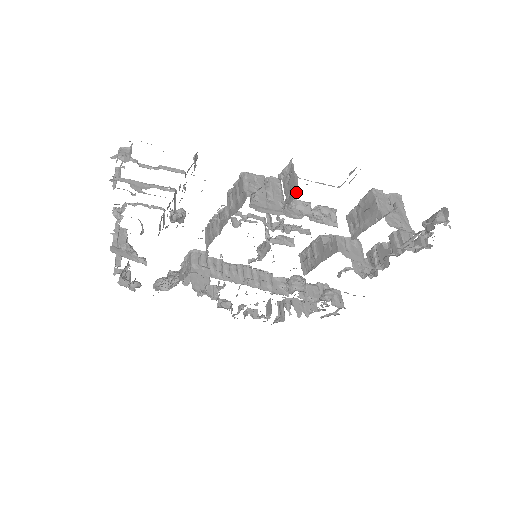
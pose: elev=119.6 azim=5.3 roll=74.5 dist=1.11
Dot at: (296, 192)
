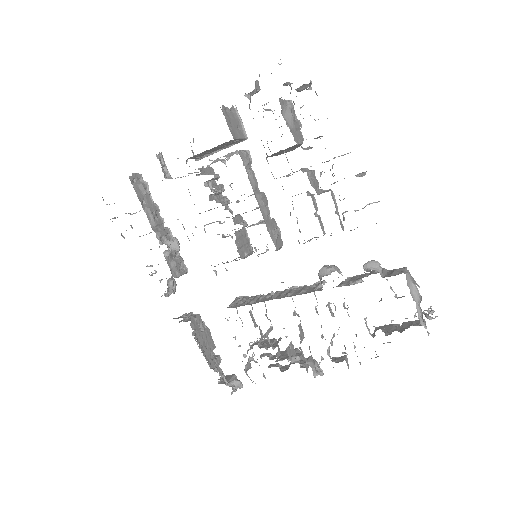
Dot at: occluded
